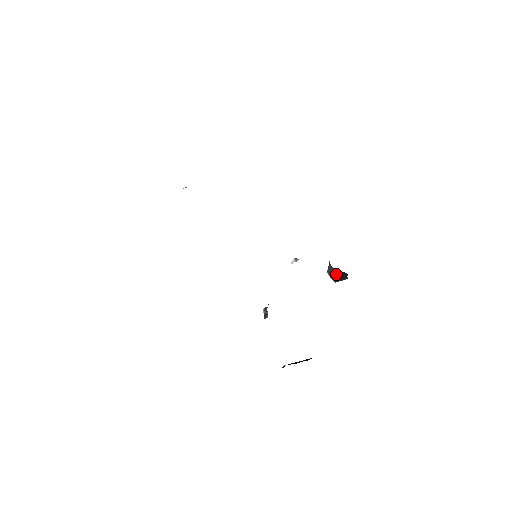
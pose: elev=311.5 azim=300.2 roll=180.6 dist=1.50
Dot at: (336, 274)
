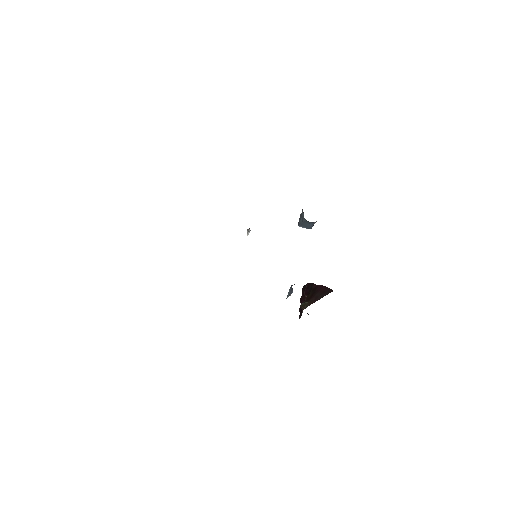
Dot at: (312, 224)
